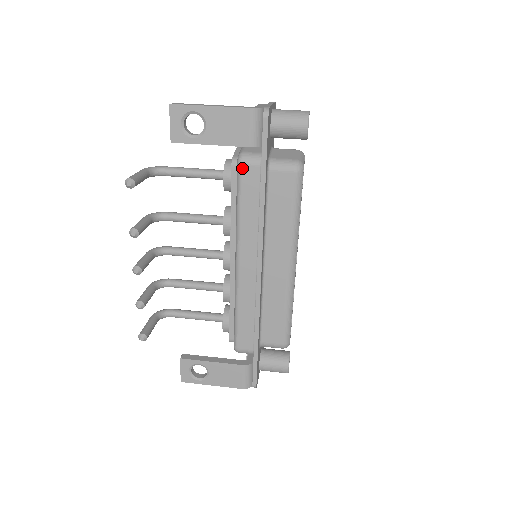
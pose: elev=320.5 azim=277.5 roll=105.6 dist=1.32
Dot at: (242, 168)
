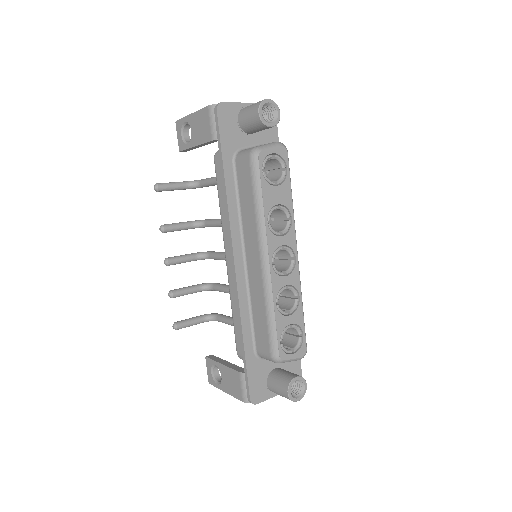
Dot at: (215, 162)
